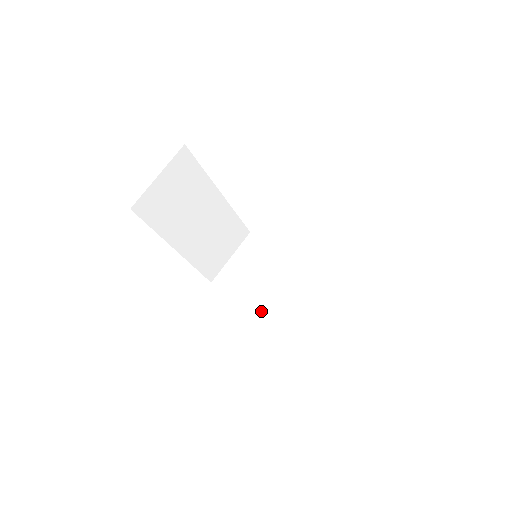
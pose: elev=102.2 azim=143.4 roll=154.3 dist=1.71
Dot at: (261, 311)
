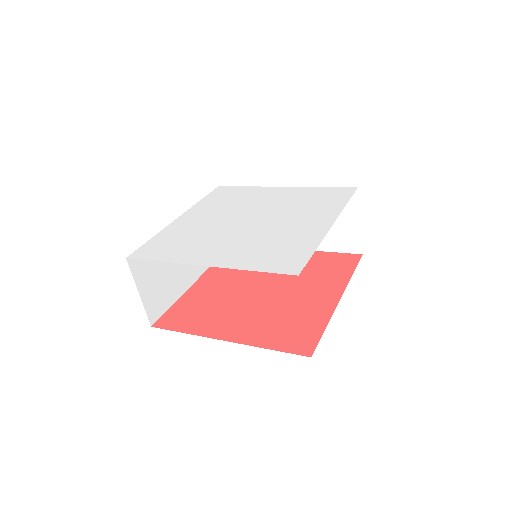
Dot at: occluded
